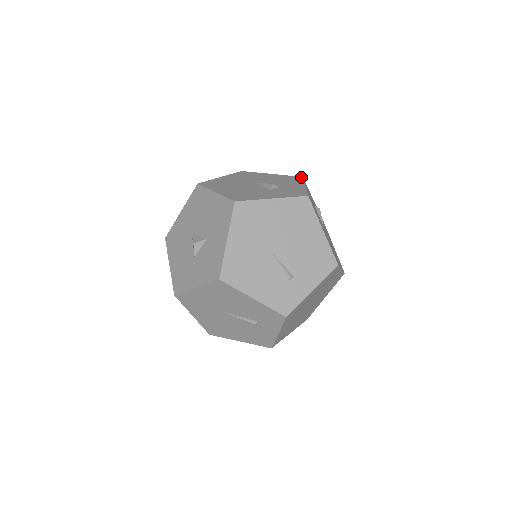
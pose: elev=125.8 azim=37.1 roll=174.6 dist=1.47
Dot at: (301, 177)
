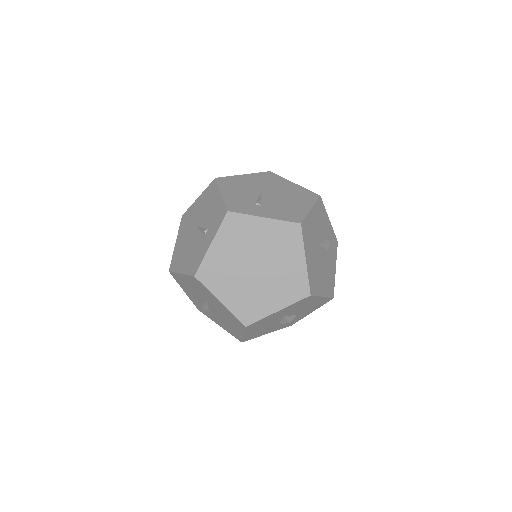
Dot at: (336, 239)
